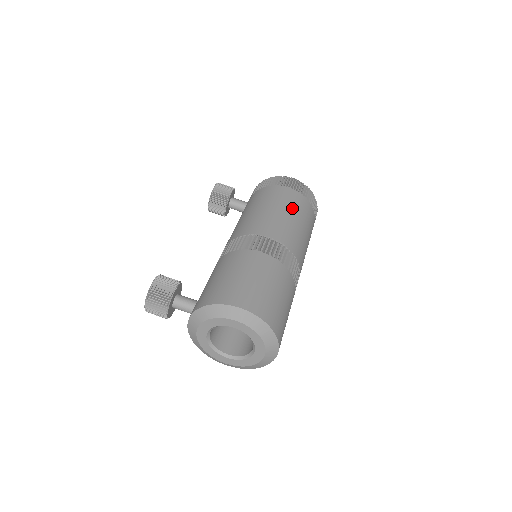
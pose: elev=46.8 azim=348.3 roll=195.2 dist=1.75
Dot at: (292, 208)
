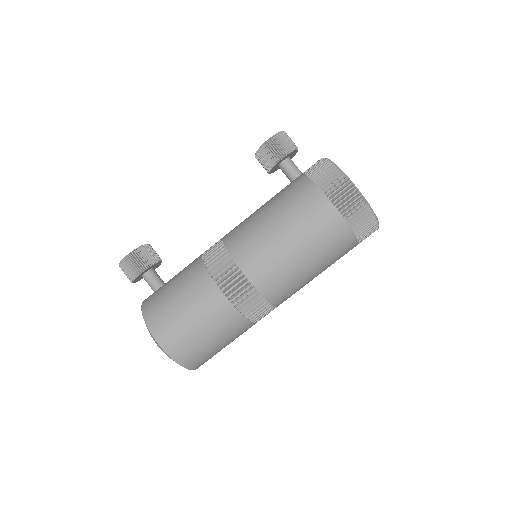
Dot at: (309, 241)
